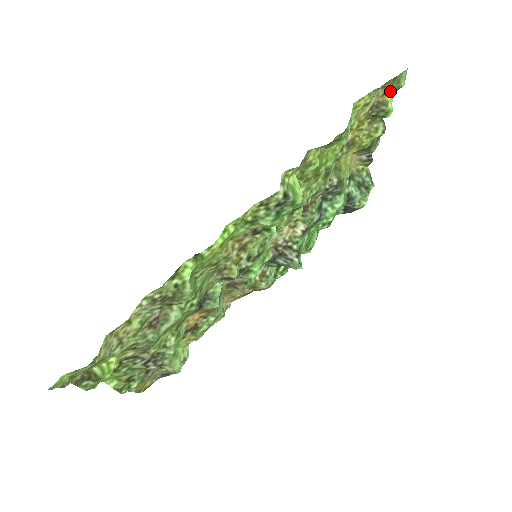
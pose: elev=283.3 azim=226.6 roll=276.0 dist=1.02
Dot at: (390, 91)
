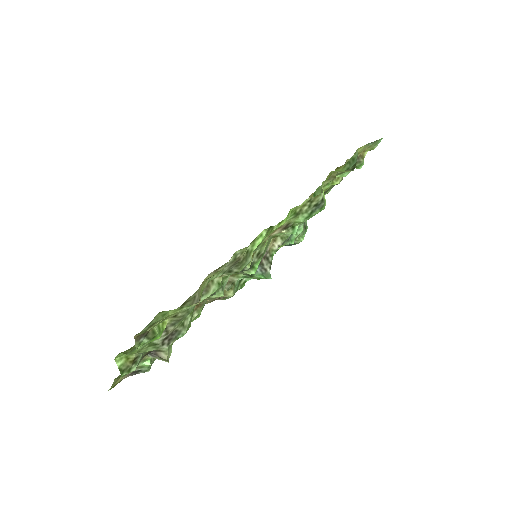
Dot at: (367, 150)
